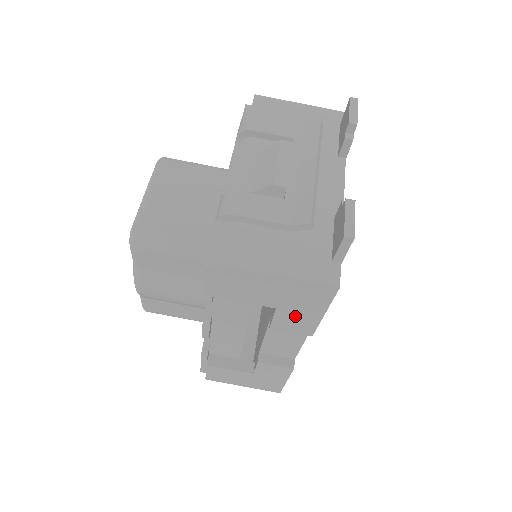
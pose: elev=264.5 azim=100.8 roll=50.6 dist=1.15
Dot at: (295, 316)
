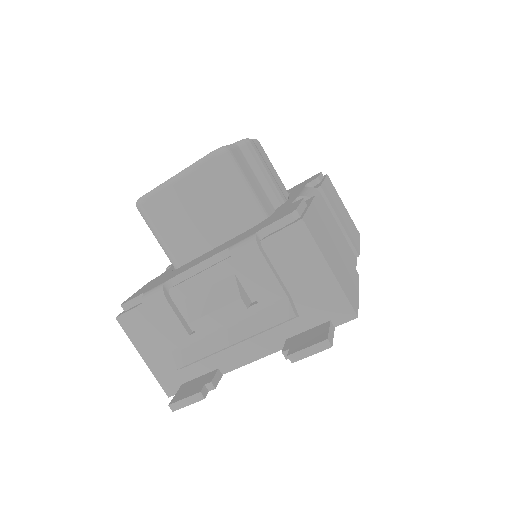
Dot at: occluded
